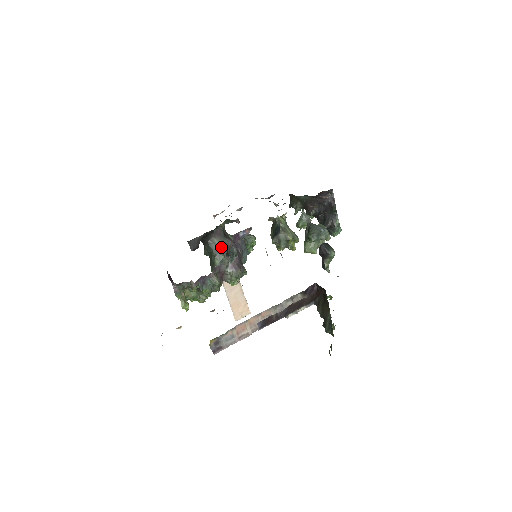
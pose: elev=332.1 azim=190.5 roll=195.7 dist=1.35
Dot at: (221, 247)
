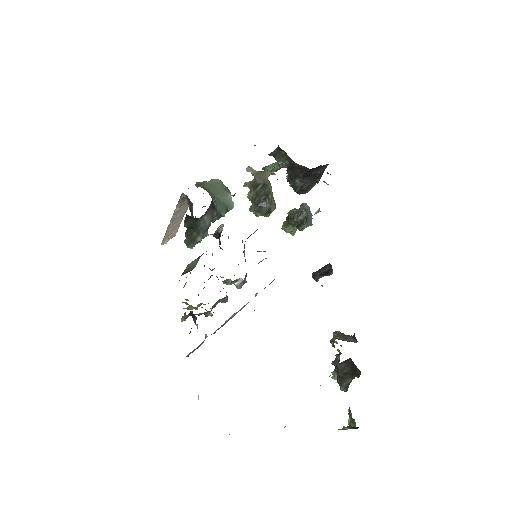
Dot at: (209, 224)
